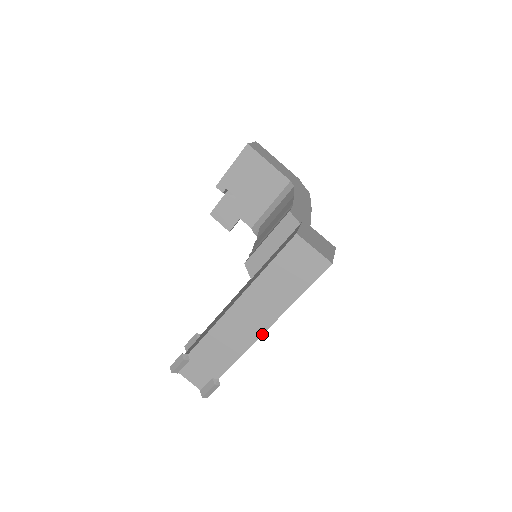
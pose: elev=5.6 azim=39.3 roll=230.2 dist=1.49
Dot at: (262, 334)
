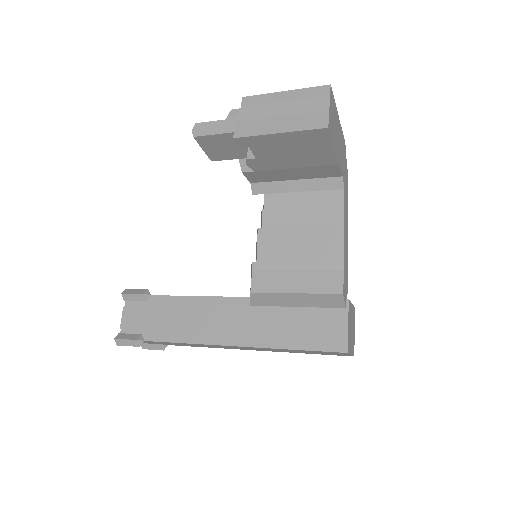
Dot at: (241, 349)
